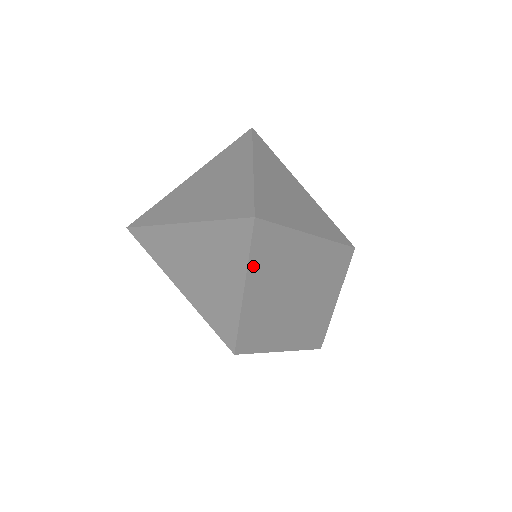
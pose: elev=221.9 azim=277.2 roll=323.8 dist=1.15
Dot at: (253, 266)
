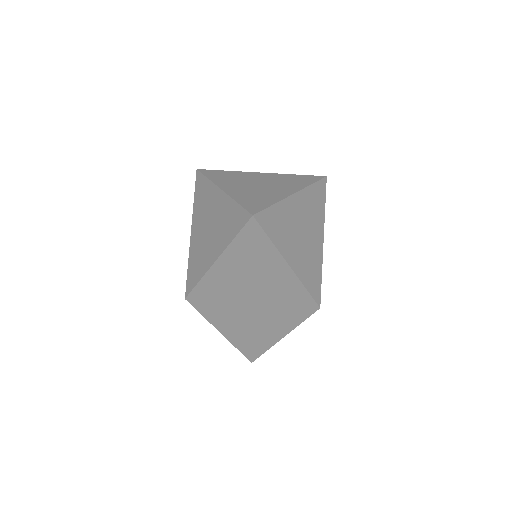
Dot at: (233, 248)
